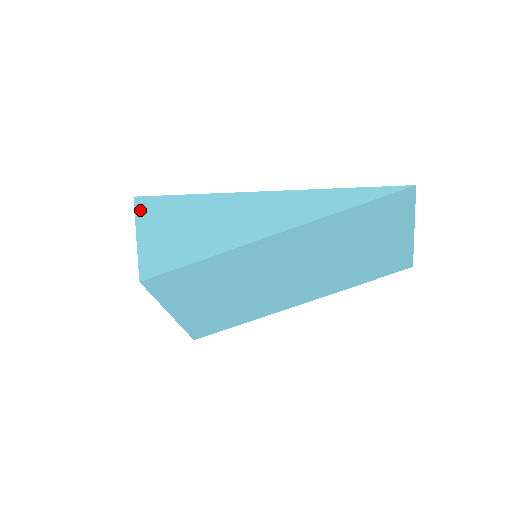
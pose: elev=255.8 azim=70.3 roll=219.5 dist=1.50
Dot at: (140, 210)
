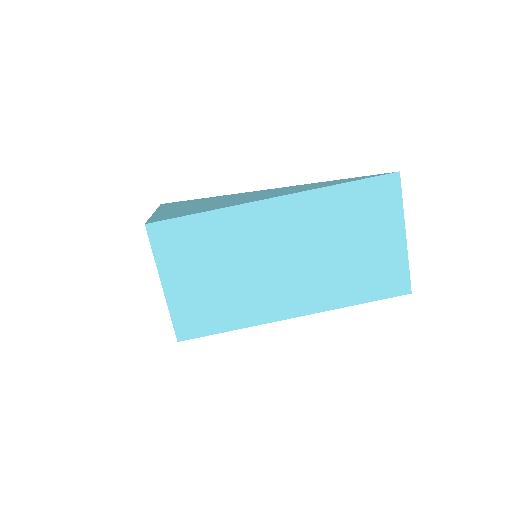
Dot at: (163, 206)
